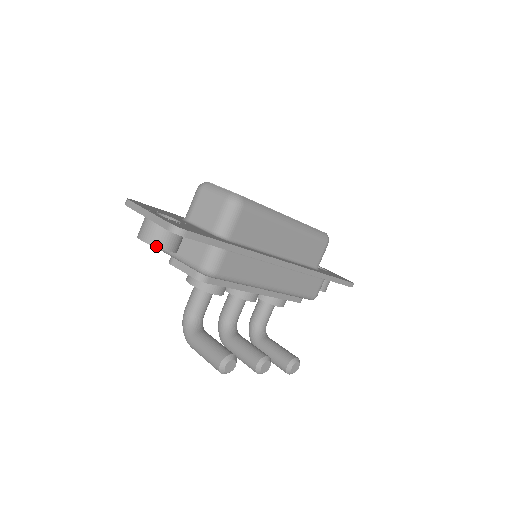
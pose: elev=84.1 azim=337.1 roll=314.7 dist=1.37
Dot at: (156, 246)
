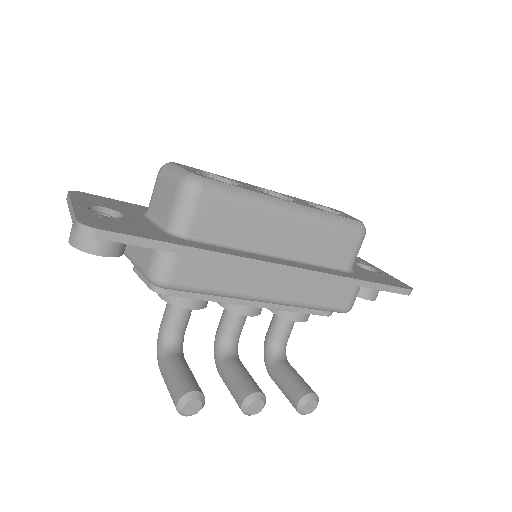
Dot at: (82, 250)
